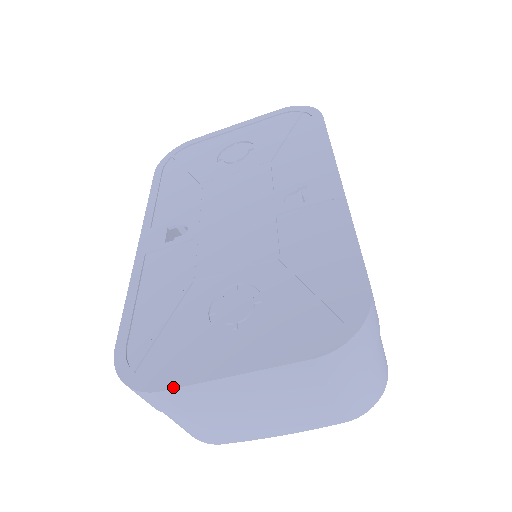
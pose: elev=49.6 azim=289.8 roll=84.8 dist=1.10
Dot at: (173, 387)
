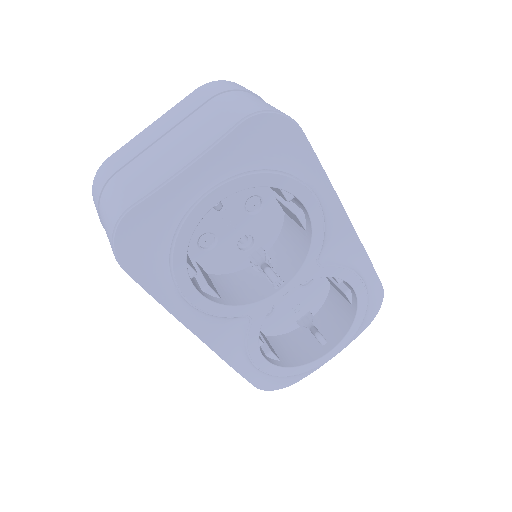
Dot at: (117, 152)
